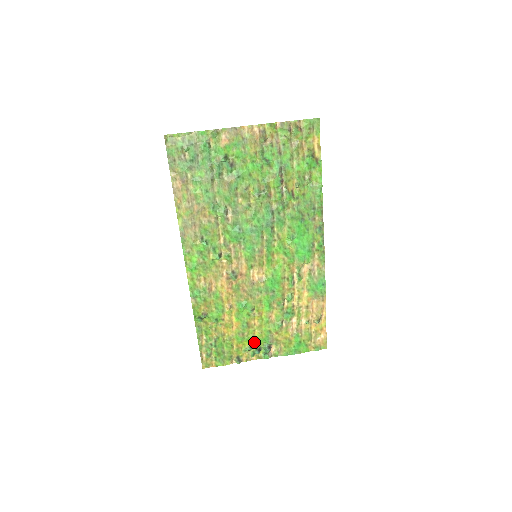
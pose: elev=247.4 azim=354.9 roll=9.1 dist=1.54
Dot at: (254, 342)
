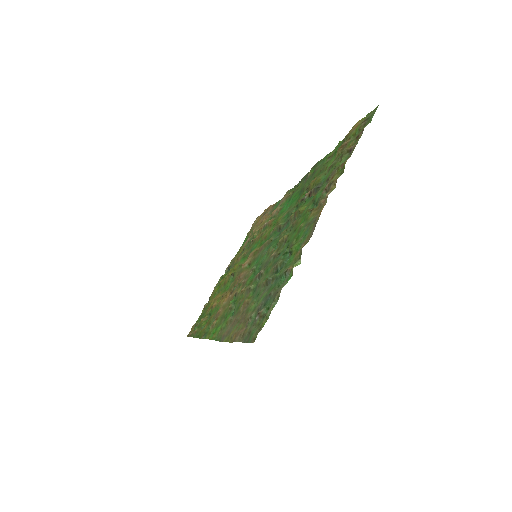
Dot at: (221, 282)
